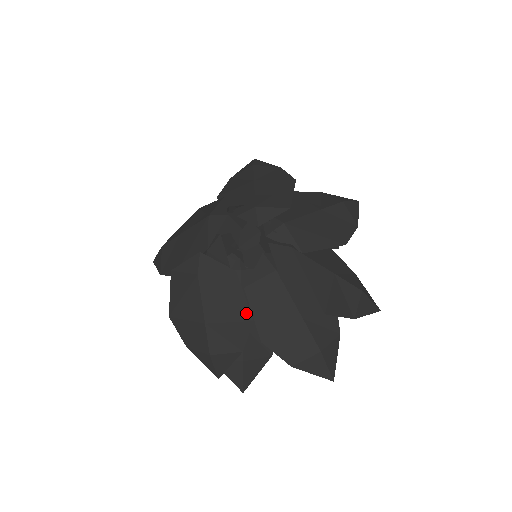
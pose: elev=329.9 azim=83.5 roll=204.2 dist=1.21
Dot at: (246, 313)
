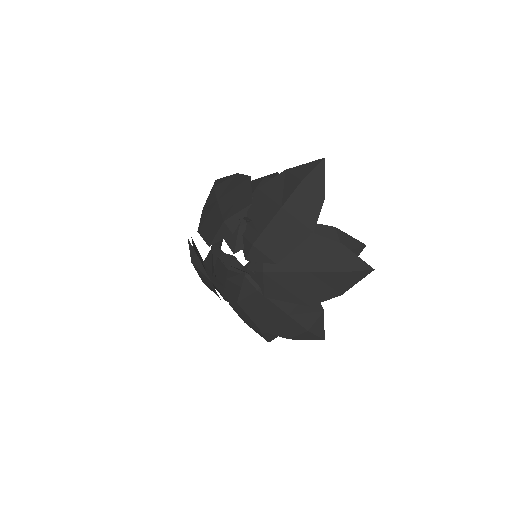
Dot at: (217, 295)
